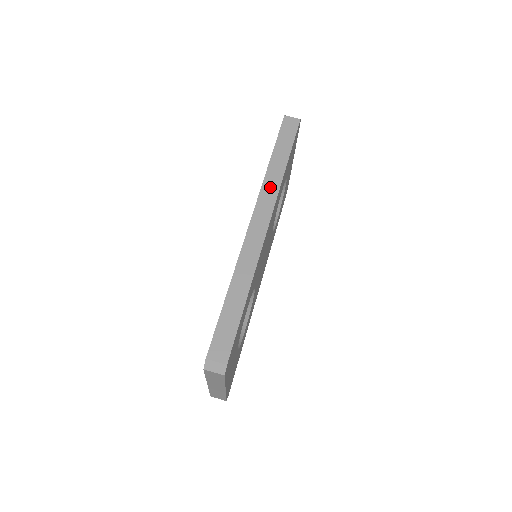
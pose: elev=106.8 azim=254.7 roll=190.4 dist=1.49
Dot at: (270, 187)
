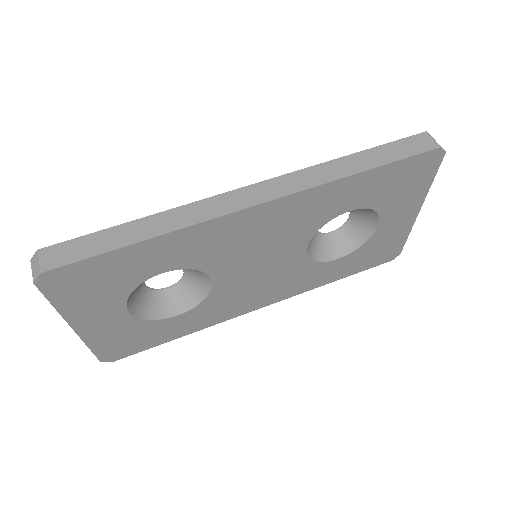
Dot at: (311, 176)
